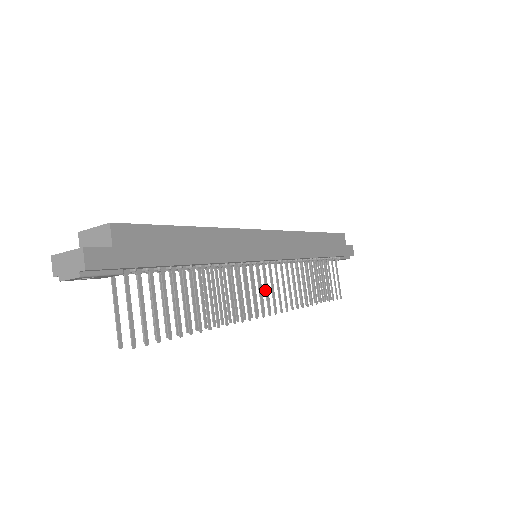
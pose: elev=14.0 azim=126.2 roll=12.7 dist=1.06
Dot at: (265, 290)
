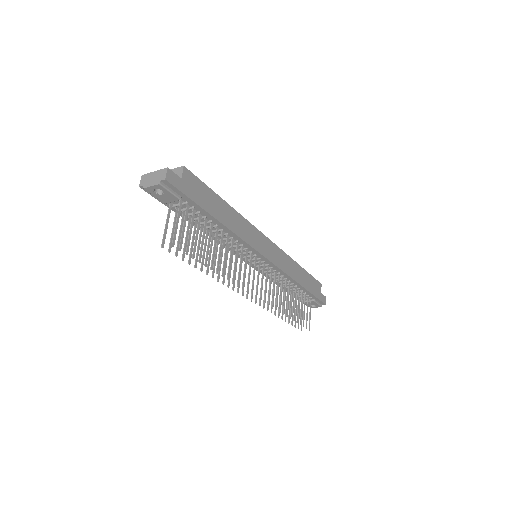
Dot at: (257, 279)
